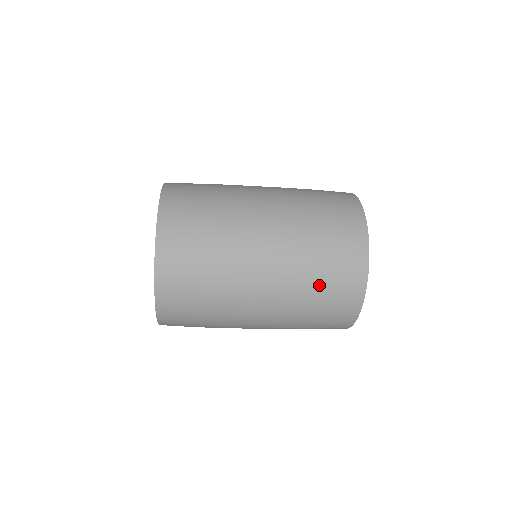
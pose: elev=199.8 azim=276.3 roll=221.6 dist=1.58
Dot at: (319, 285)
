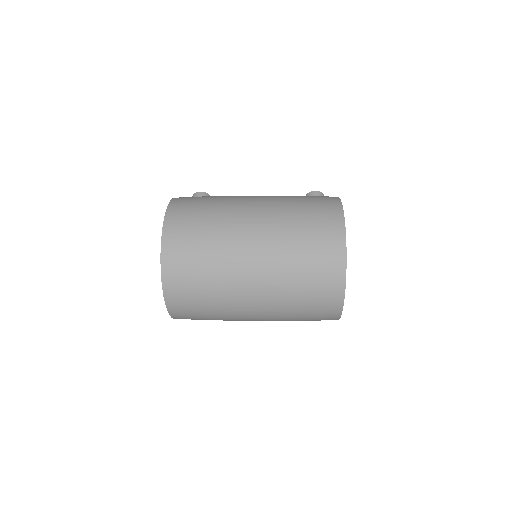
Dot at: (301, 307)
